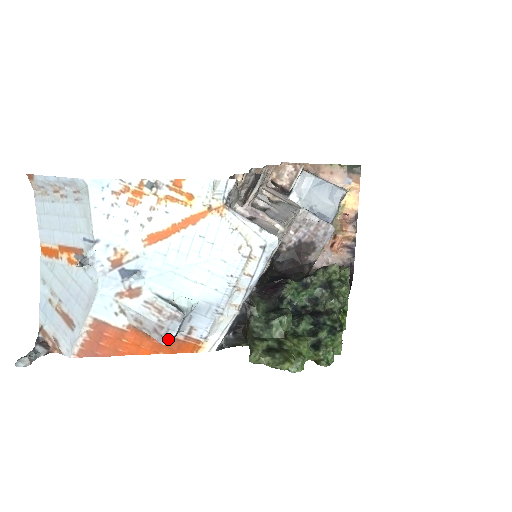
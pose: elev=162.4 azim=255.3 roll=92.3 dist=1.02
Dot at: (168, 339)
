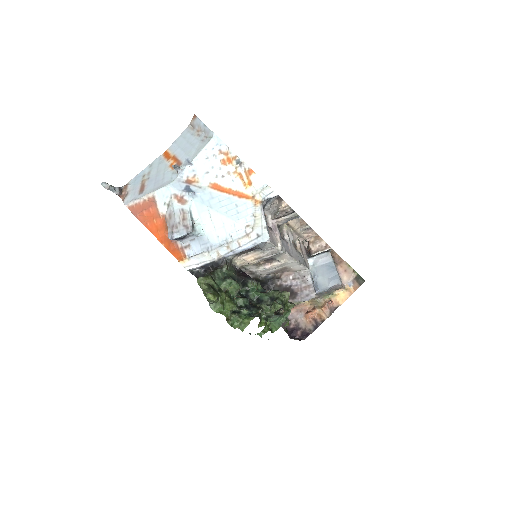
Dot at: (174, 236)
